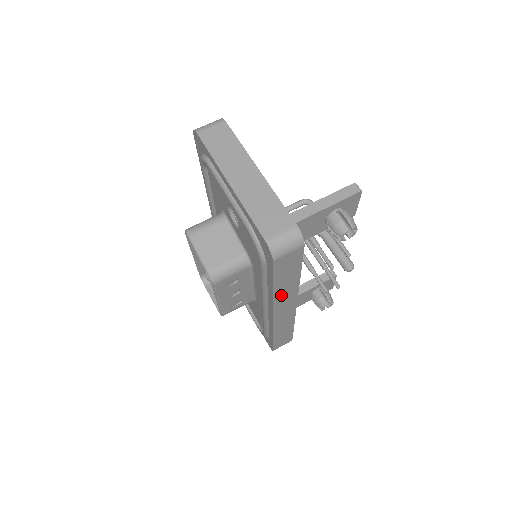
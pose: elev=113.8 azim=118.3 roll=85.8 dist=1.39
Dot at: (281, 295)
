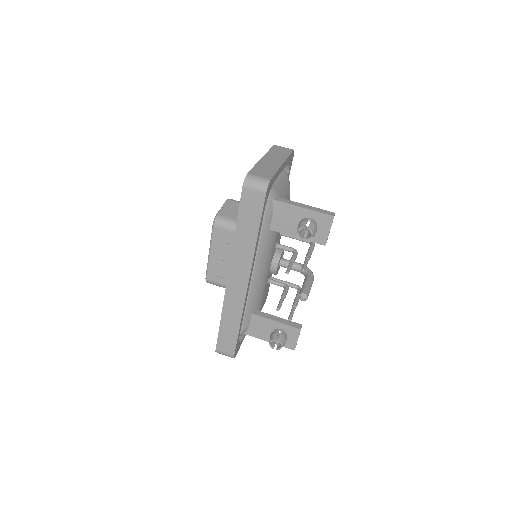
Dot at: (239, 248)
